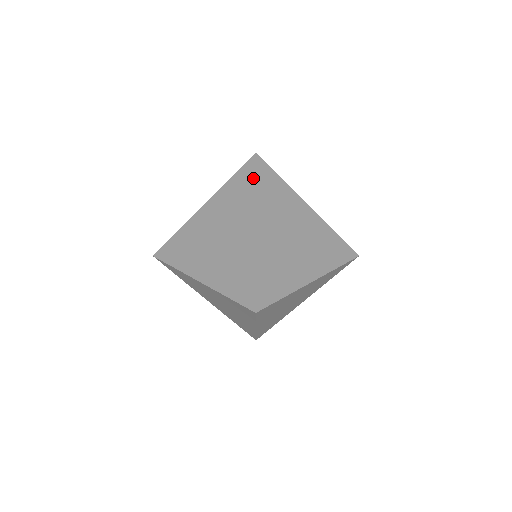
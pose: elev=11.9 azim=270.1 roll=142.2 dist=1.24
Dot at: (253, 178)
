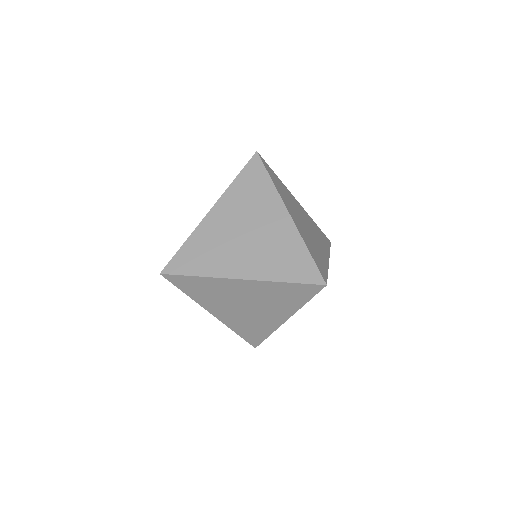
Dot at: (265, 172)
